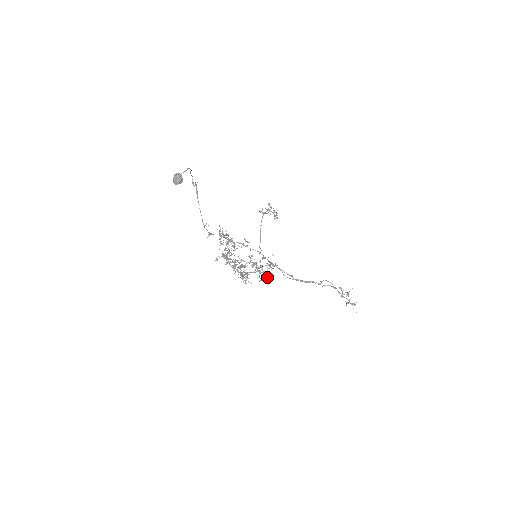
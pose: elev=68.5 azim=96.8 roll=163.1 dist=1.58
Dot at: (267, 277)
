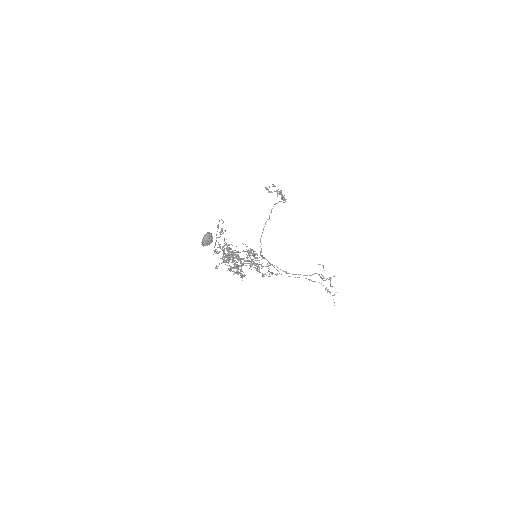
Dot at: occluded
